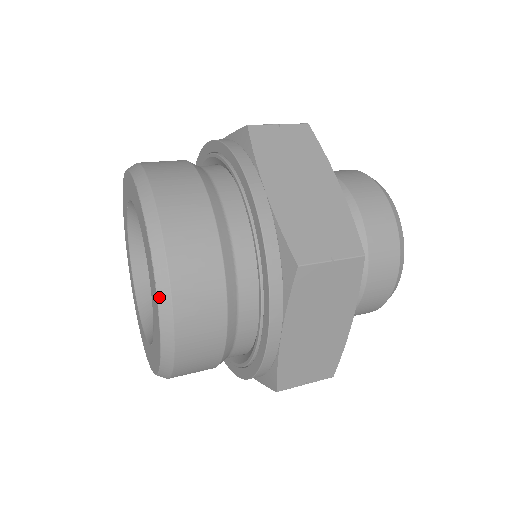
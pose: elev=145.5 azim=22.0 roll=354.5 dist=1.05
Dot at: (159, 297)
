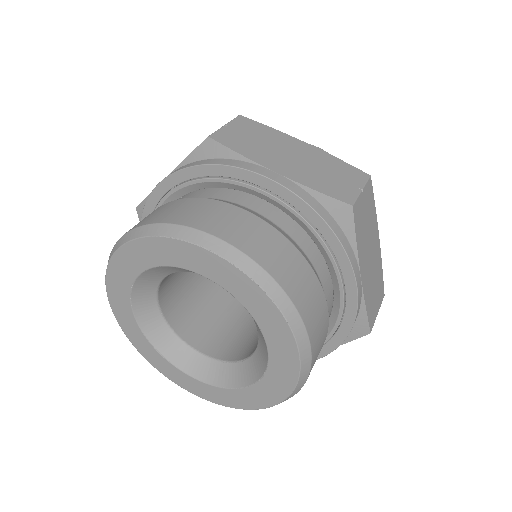
Dot at: (280, 307)
